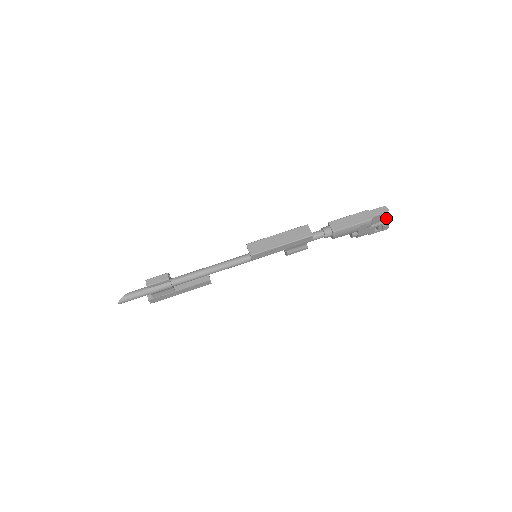
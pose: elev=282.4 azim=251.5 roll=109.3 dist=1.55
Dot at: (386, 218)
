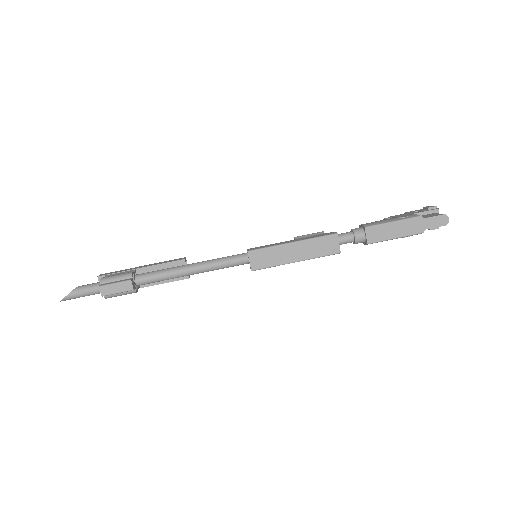
Dot at: occluded
